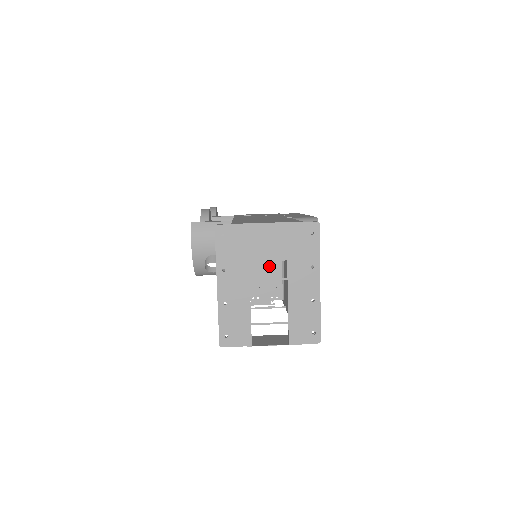
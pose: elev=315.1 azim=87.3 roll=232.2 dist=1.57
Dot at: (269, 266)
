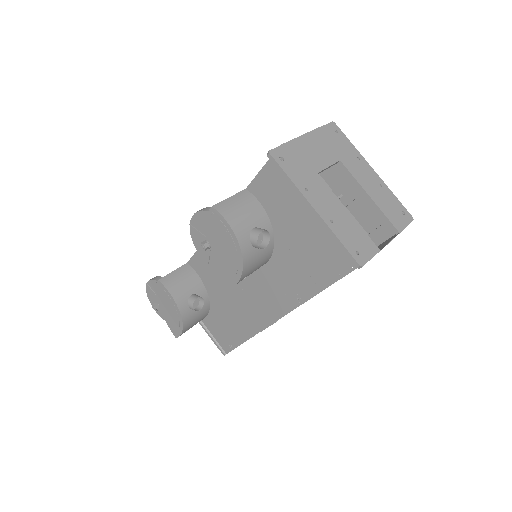
Dot at: occluded
